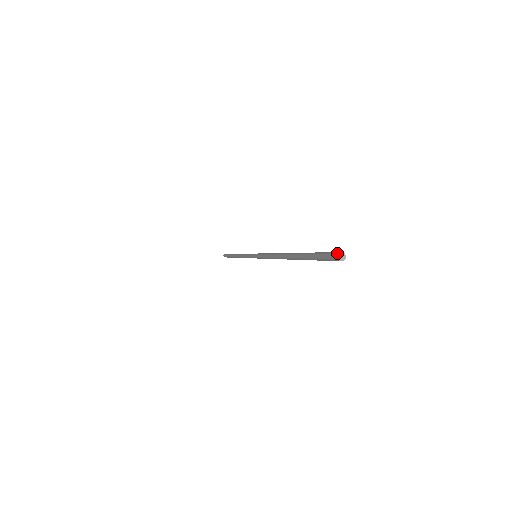
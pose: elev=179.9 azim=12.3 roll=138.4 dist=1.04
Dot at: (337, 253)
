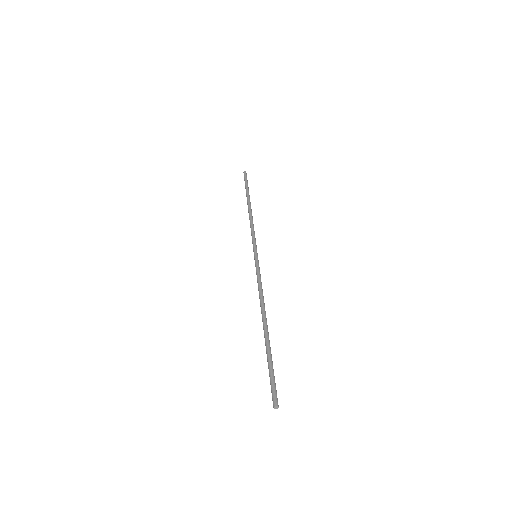
Dot at: (273, 407)
